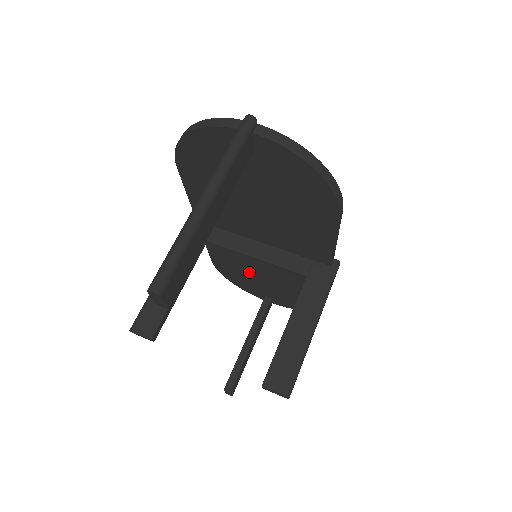
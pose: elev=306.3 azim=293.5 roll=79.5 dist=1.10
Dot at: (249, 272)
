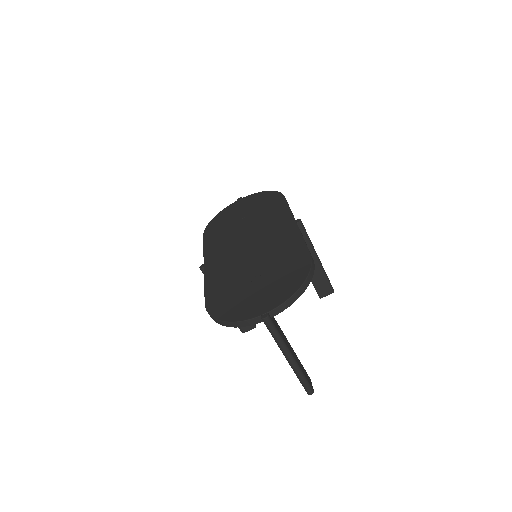
Dot at: occluded
